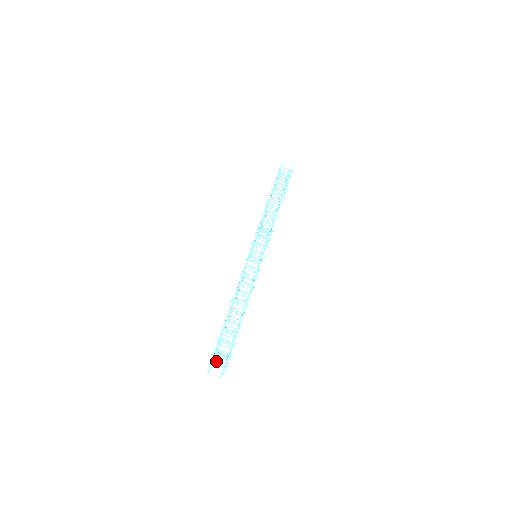
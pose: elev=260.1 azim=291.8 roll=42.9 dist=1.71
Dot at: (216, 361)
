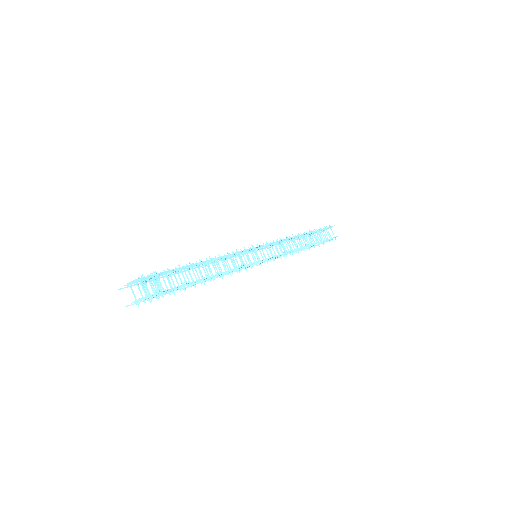
Dot at: (144, 282)
